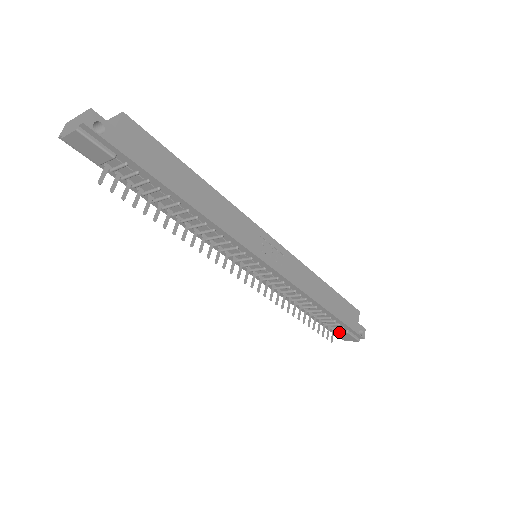
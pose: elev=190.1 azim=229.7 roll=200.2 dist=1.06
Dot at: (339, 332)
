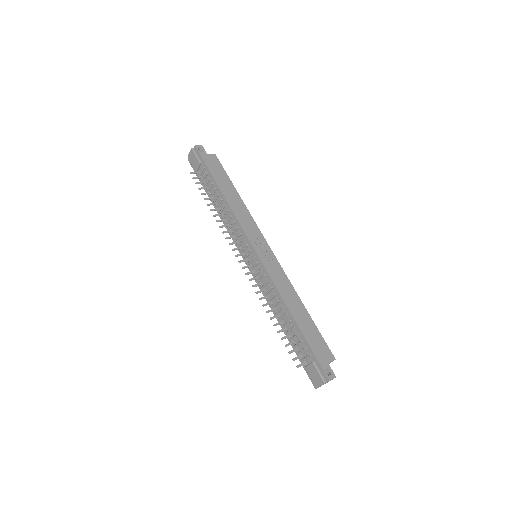
Dot at: (308, 364)
